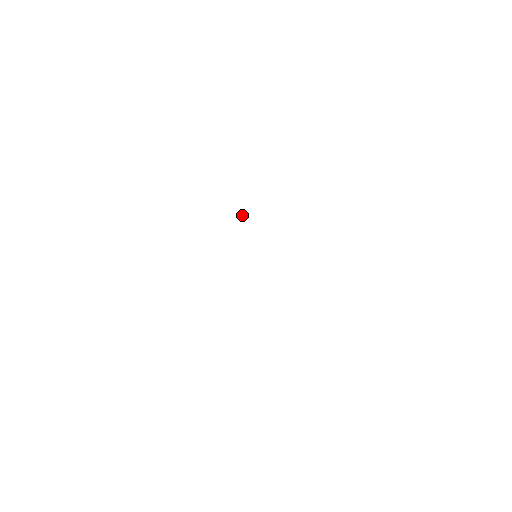
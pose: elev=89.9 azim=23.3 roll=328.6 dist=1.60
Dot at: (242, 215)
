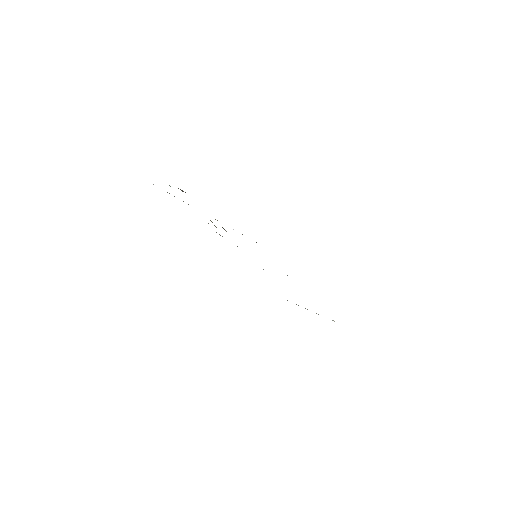
Dot at: occluded
